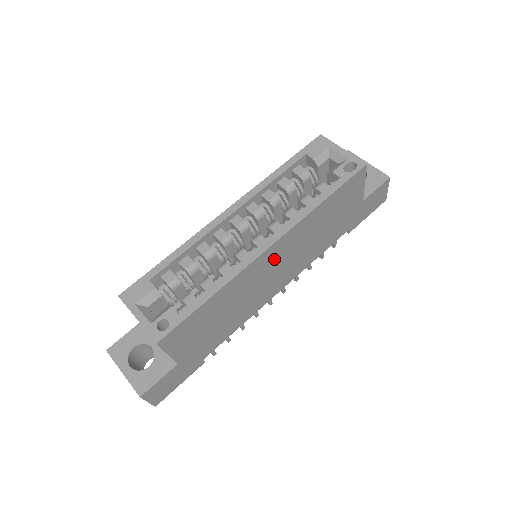
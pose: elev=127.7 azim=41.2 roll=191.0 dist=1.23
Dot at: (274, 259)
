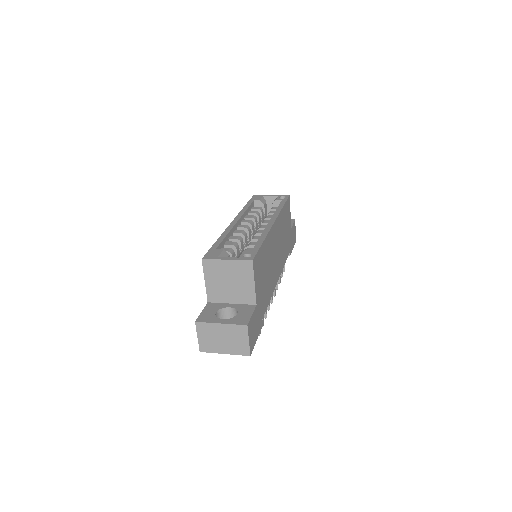
Dot at: (275, 238)
